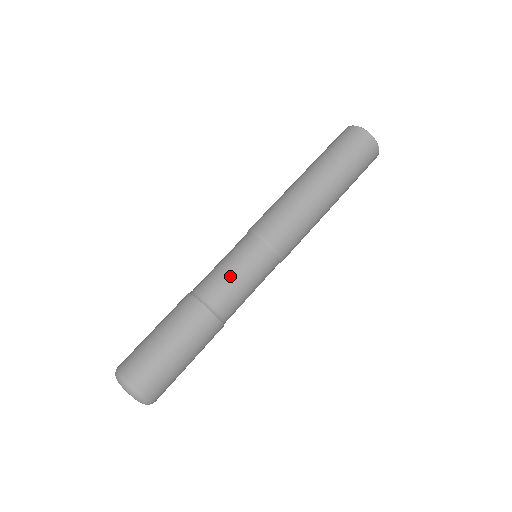
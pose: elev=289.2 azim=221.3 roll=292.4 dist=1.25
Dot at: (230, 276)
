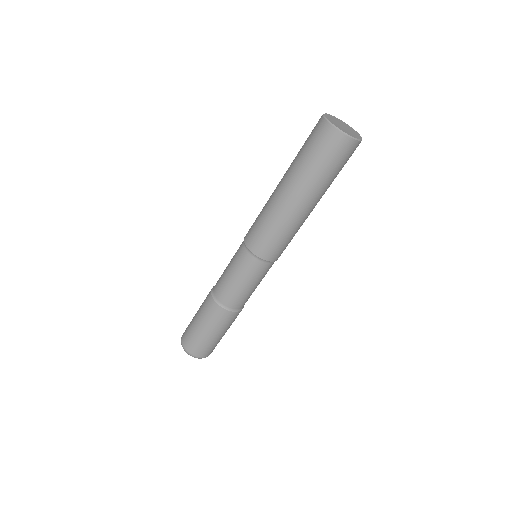
Dot at: (237, 287)
